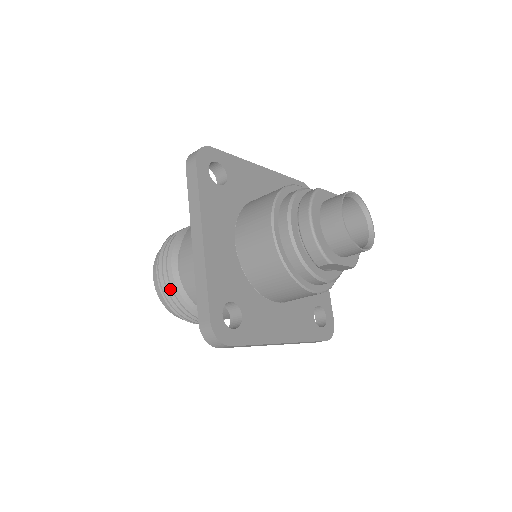
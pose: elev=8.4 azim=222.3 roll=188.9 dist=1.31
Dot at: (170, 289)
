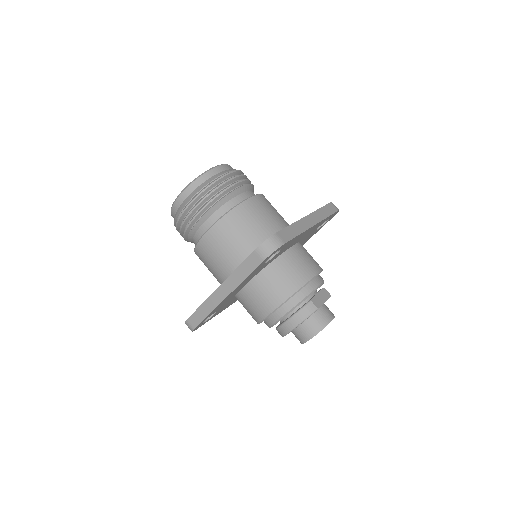
Dot at: (183, 229)
